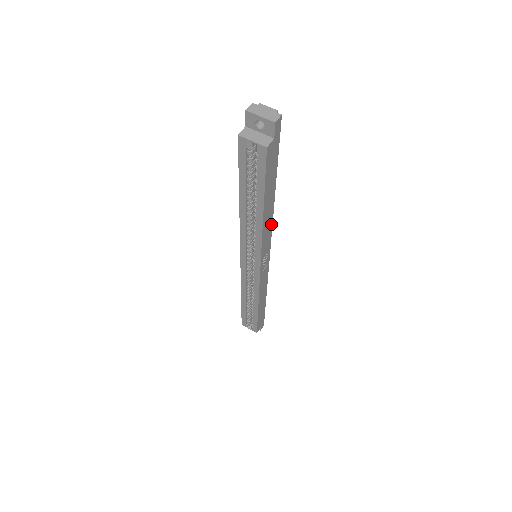
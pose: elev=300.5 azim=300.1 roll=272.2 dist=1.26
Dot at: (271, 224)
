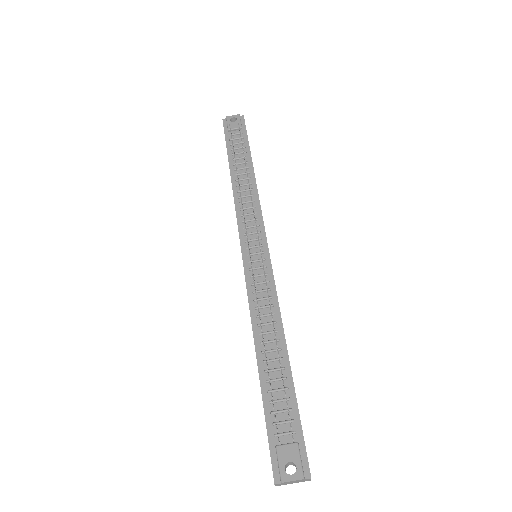
Dot at: (279, 307)
